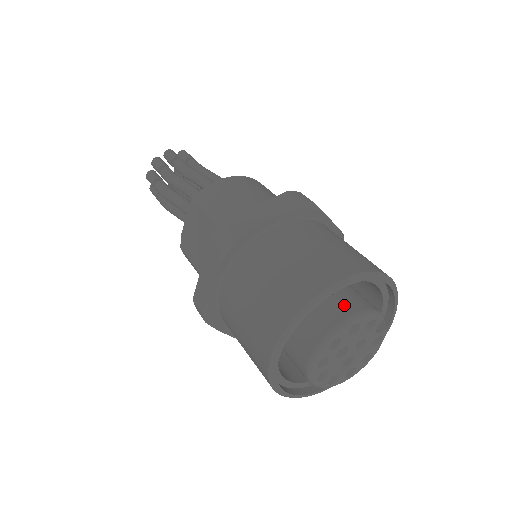
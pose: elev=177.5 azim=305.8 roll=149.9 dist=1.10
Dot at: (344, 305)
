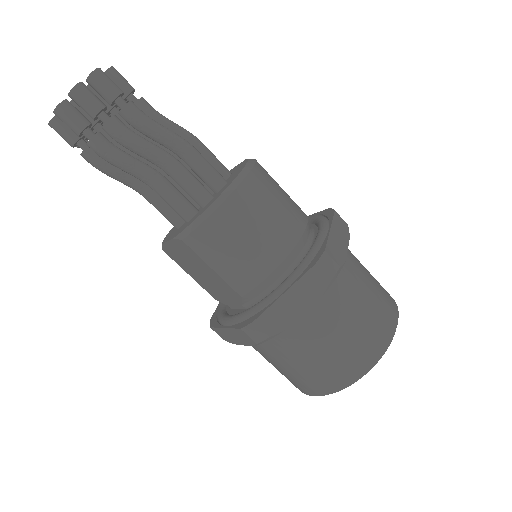
Dot at: occluded
